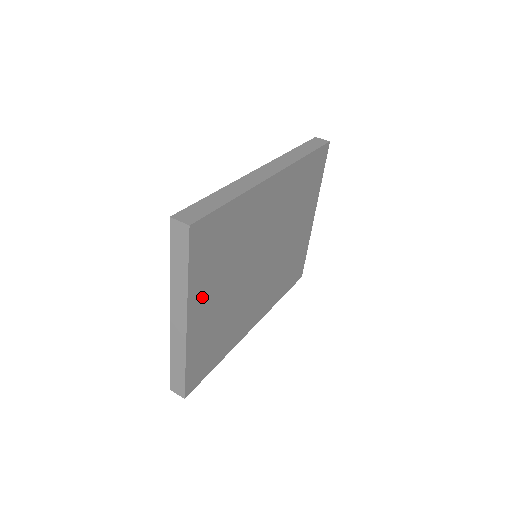
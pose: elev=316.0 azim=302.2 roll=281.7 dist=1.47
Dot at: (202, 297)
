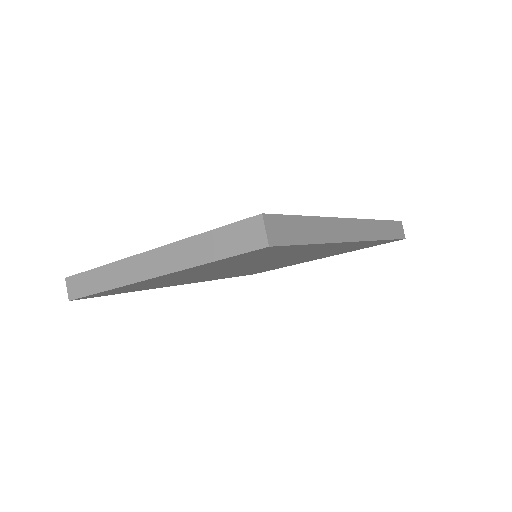
Dot at: (190, 271)
